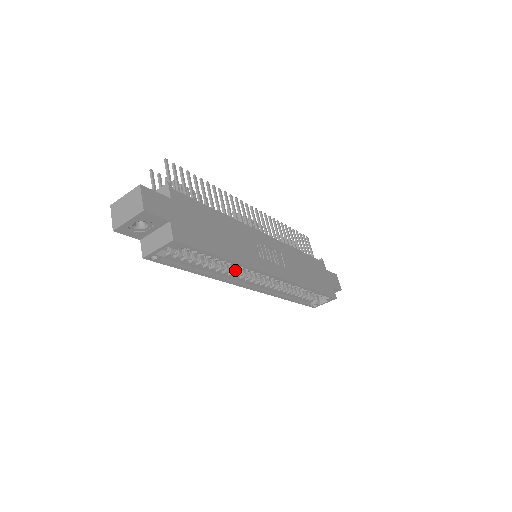
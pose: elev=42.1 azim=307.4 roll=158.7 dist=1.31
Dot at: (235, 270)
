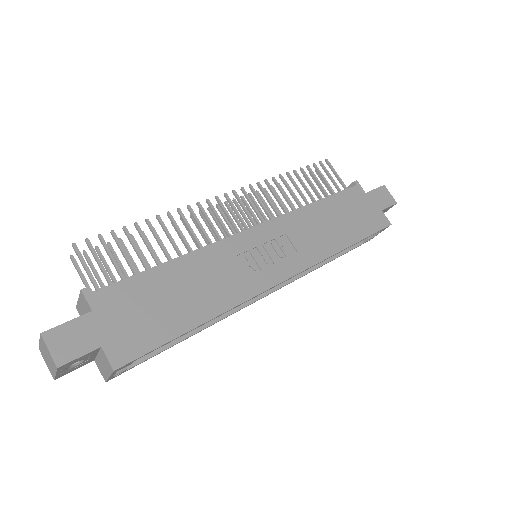
Dot at: occluded
